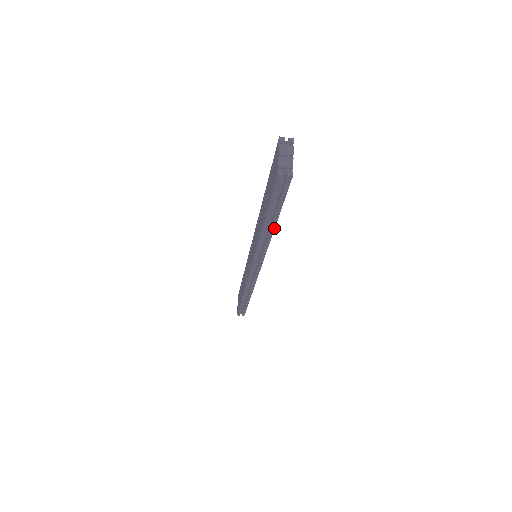
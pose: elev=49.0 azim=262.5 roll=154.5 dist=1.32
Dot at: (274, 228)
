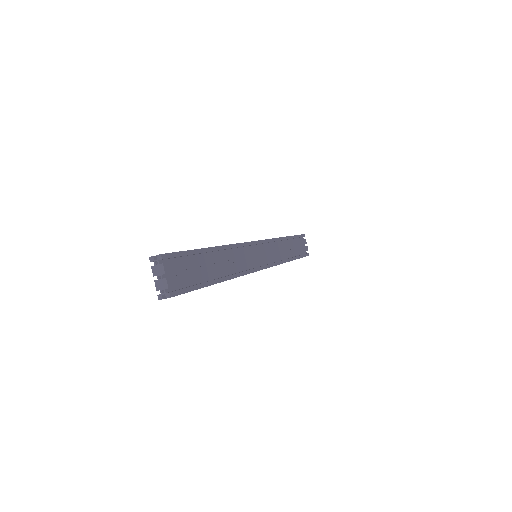
Dot at: occluded
